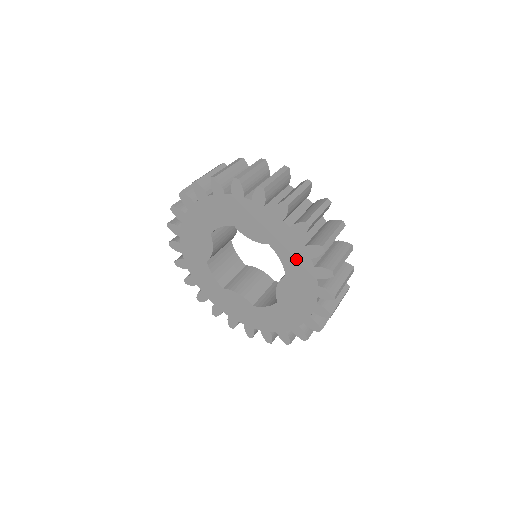
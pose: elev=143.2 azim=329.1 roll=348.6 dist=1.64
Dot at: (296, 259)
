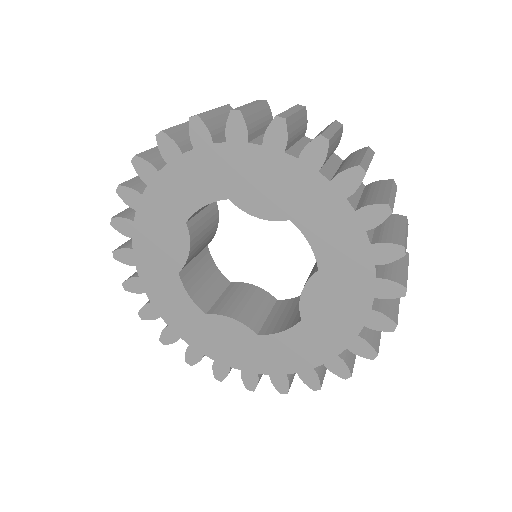
Dot at: (338, 237)
